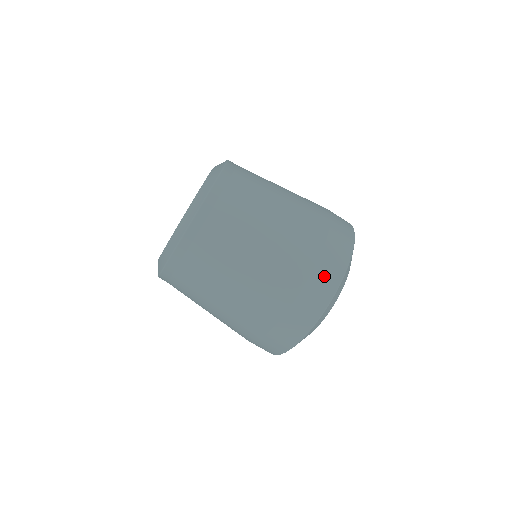
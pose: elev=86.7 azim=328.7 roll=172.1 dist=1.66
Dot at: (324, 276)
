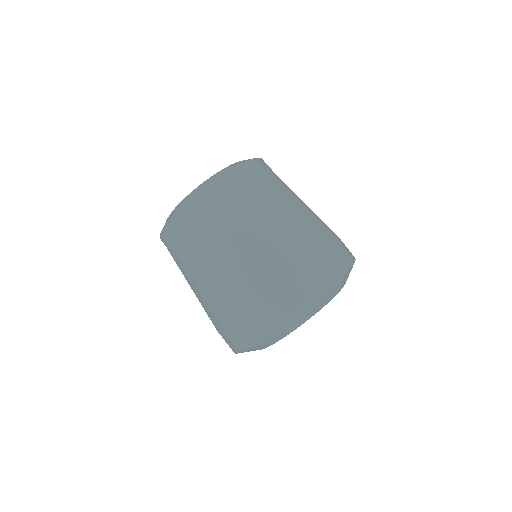
Dot at: (283, 301)
